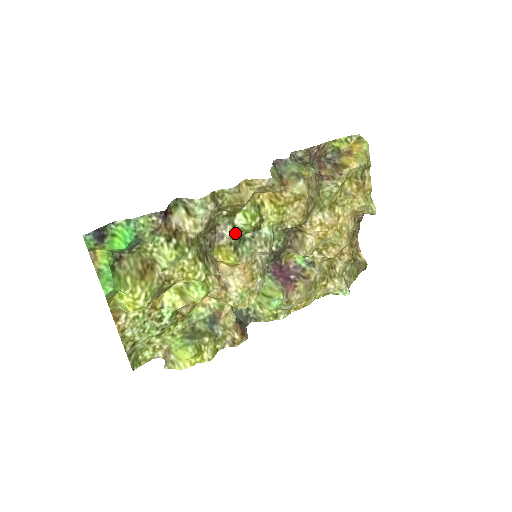
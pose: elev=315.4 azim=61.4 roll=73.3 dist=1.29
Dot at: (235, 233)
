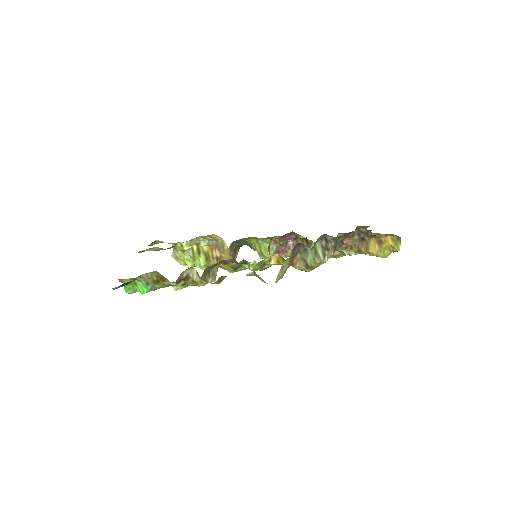
Dot at: occluded
